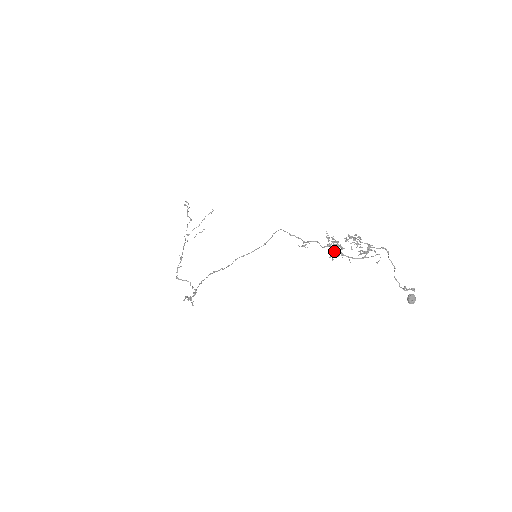
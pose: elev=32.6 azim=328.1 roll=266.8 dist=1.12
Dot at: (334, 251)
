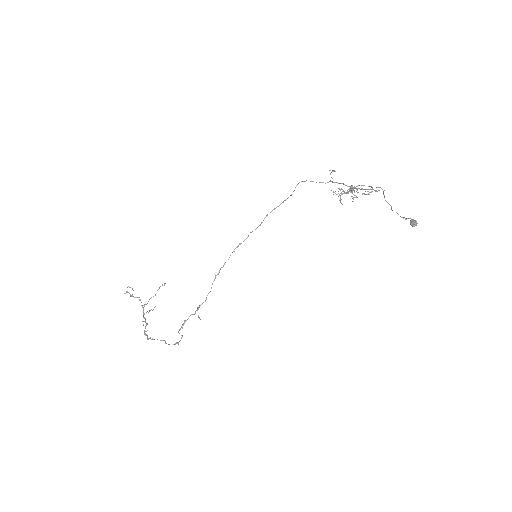
Dot at: (351, 186)
